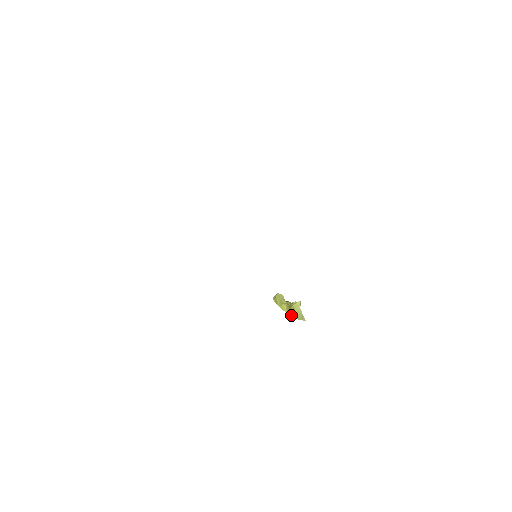
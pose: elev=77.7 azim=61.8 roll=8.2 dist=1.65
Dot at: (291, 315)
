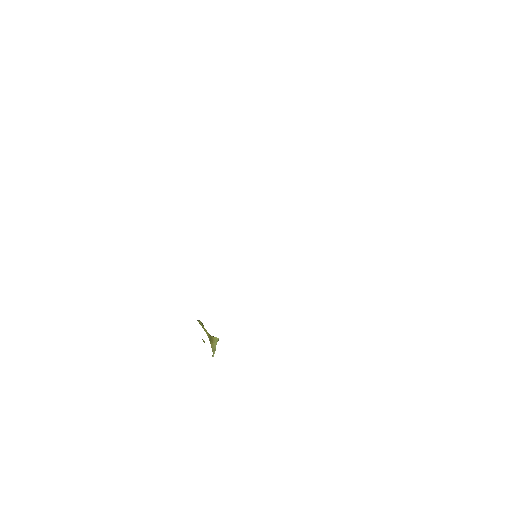
Dot at: (210, 341)
